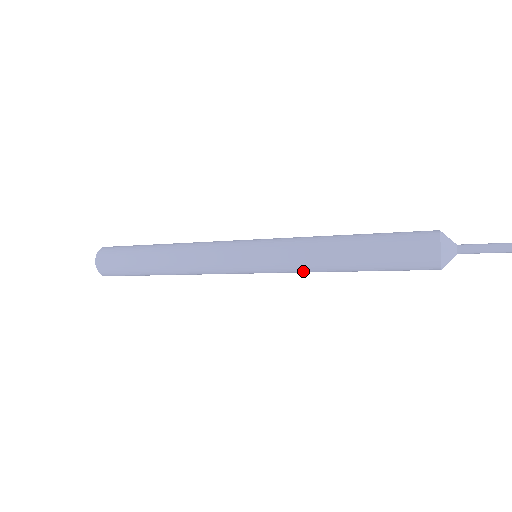
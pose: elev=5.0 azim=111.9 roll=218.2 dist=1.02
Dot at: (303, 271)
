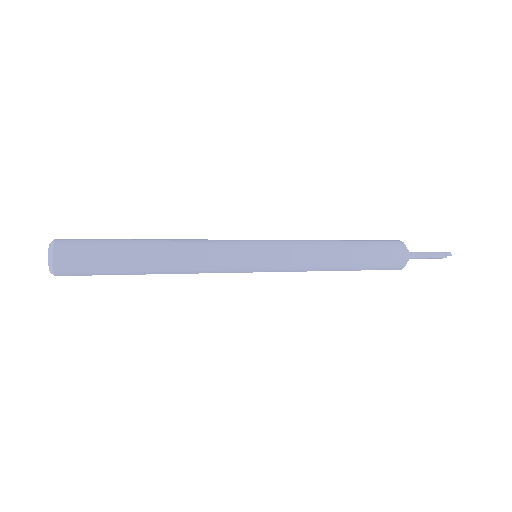
Dot at: (305, 268)
